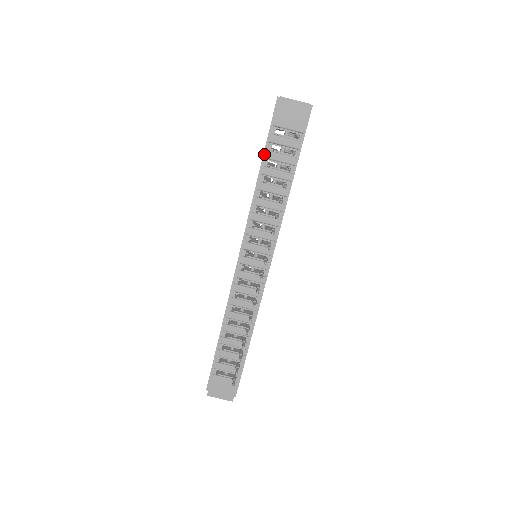
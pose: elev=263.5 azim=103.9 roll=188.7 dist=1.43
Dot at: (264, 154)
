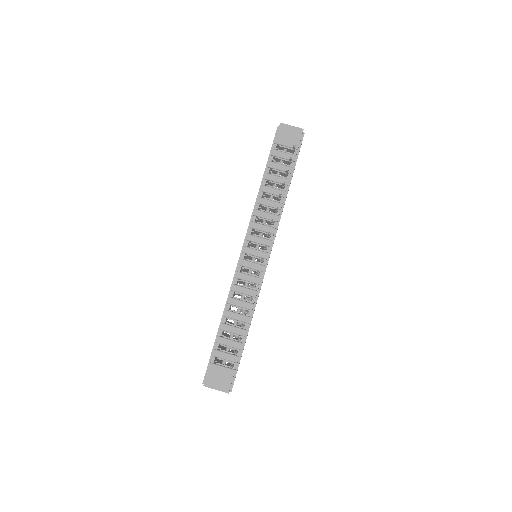
Dot at: (266, 166)
